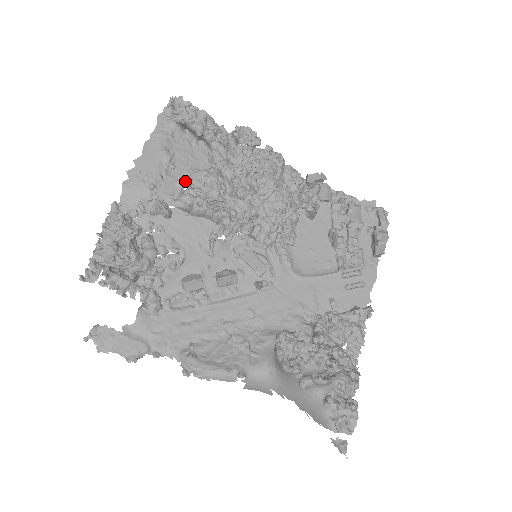
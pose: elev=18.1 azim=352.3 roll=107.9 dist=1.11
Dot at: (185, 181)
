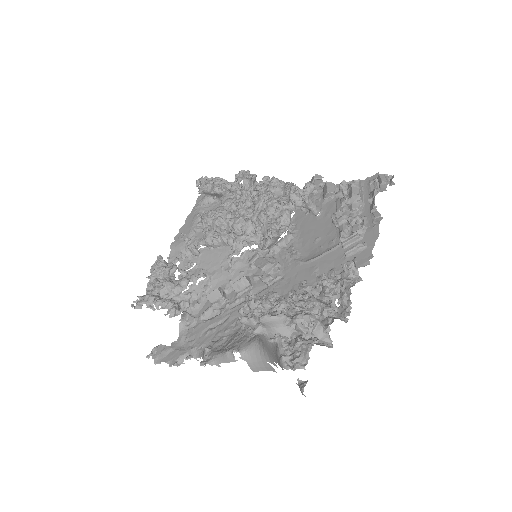
Dot at: (199, 223)
